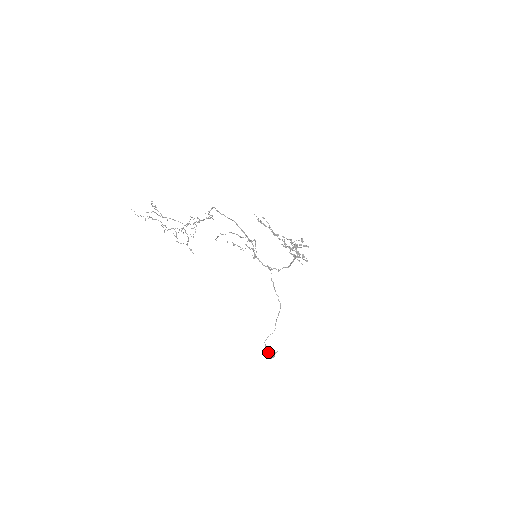
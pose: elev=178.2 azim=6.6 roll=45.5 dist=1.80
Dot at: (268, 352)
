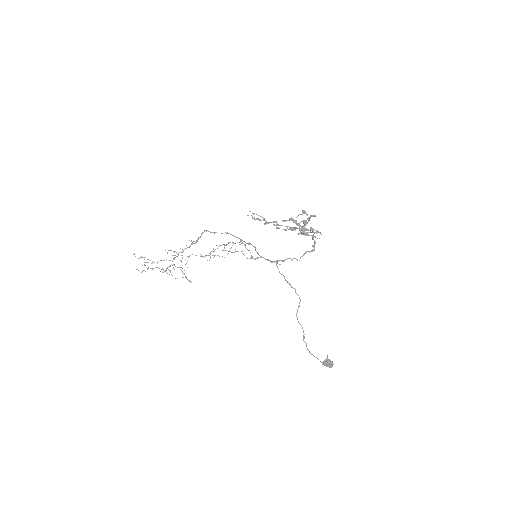
Dot at: occluded
